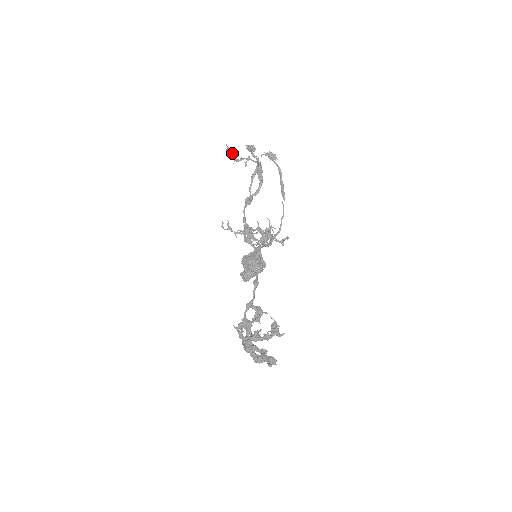
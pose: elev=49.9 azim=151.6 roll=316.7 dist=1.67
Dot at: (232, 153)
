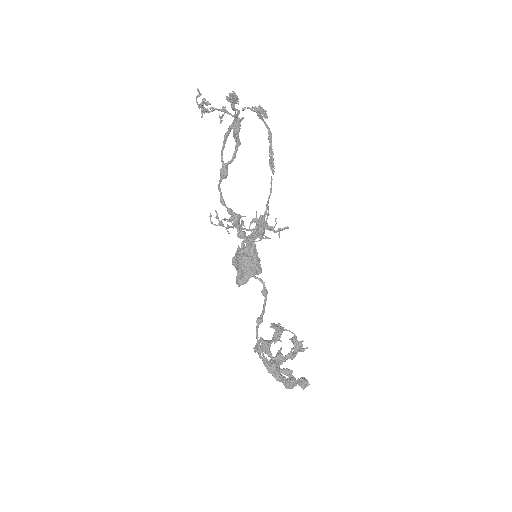
Dot at: (204, 102)
